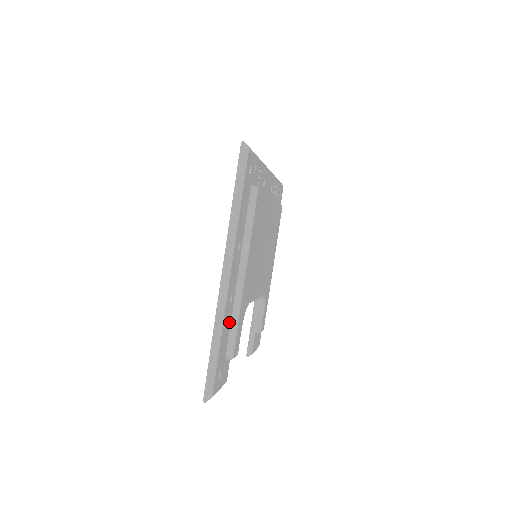
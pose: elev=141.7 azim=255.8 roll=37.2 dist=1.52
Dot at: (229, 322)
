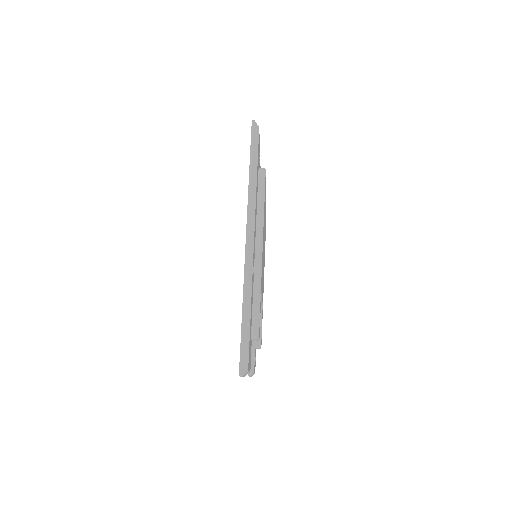
Dot at: (252, 297)
